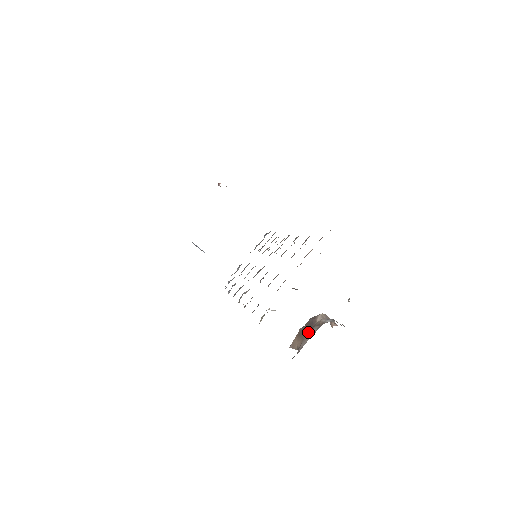
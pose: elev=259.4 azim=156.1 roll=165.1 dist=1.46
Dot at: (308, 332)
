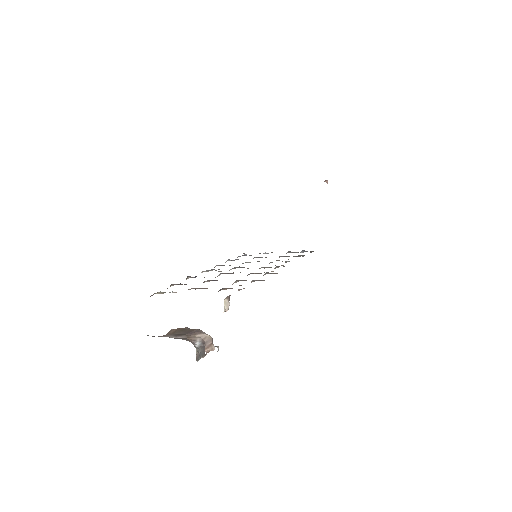
Dot at: (180, 334)
